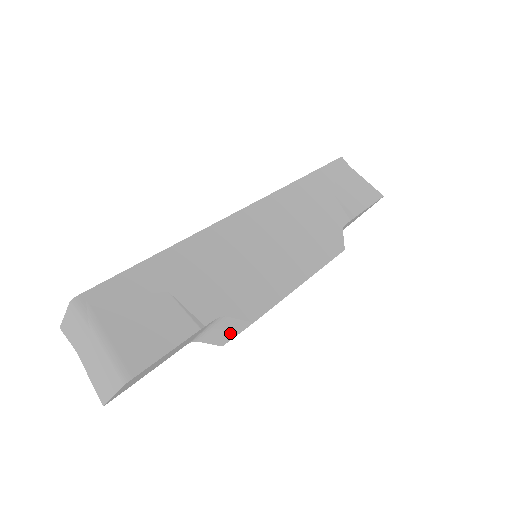
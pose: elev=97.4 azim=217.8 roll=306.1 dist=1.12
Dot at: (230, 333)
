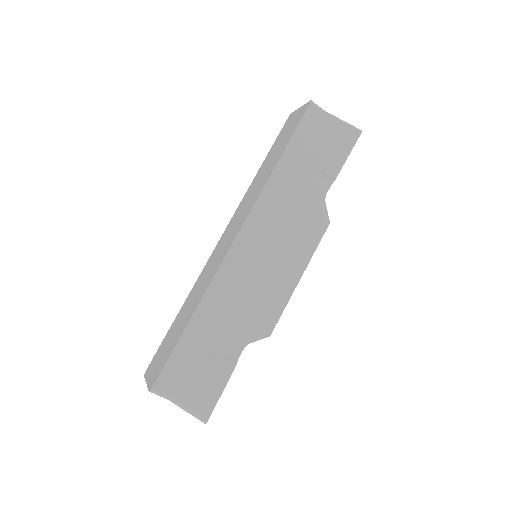
Dot at: occluded
